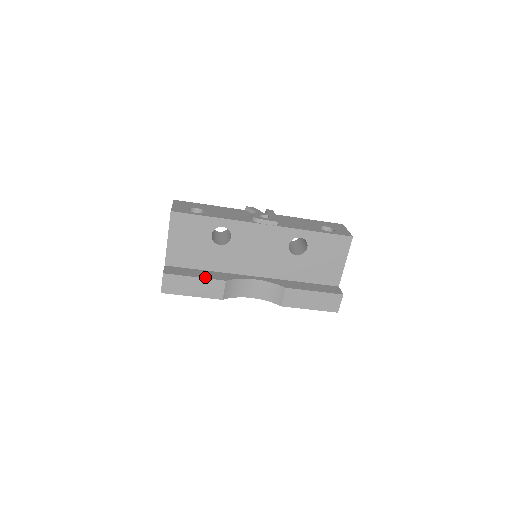
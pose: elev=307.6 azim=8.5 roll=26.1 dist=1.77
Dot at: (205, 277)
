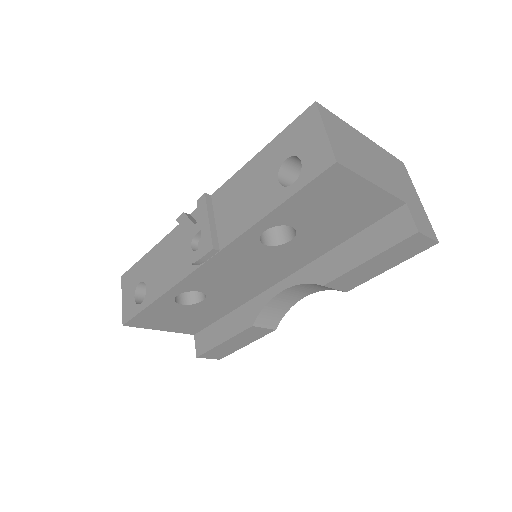
Dot at: (231, 335)
